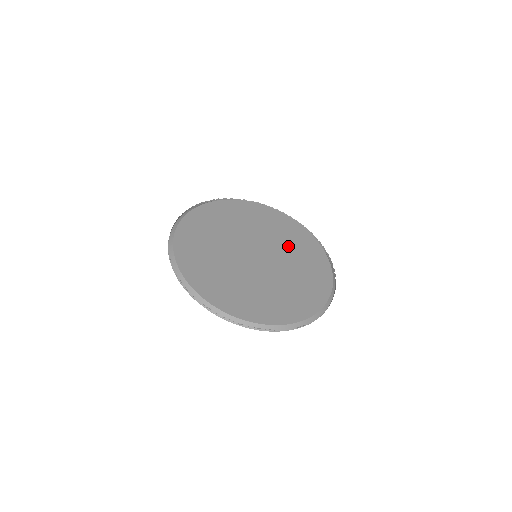
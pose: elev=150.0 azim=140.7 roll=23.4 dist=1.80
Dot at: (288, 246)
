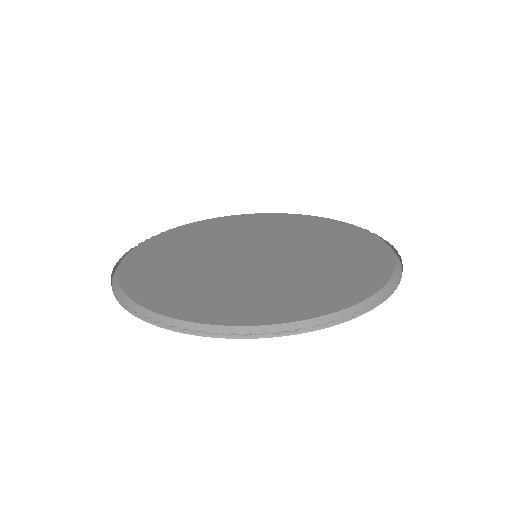
Dot at: (324, 259)
